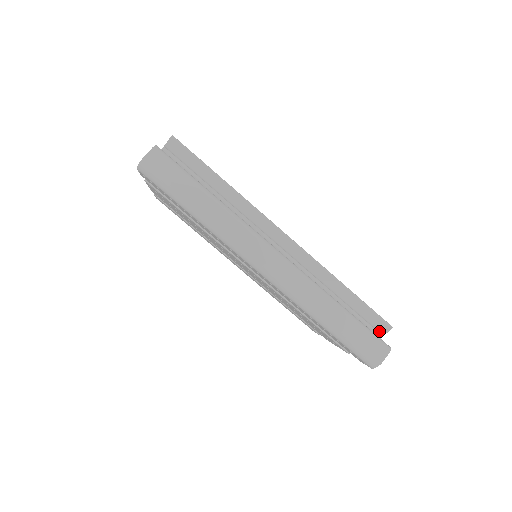
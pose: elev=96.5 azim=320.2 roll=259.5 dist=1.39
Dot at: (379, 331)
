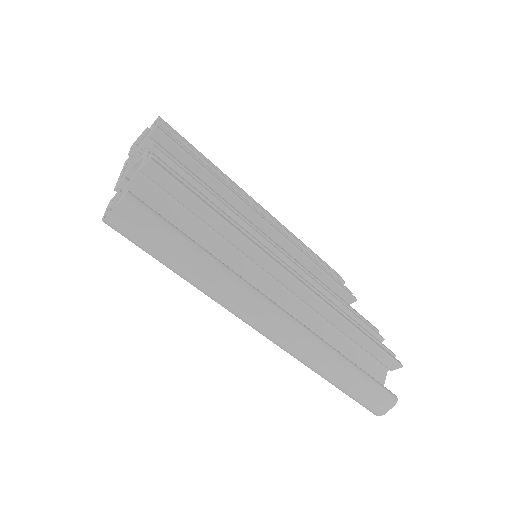
Dot at: (387, 367)
